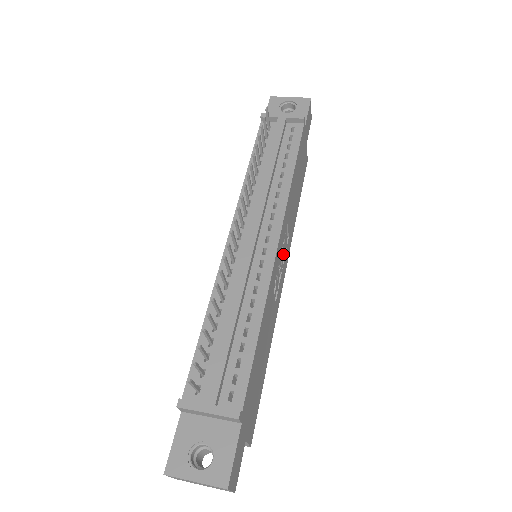
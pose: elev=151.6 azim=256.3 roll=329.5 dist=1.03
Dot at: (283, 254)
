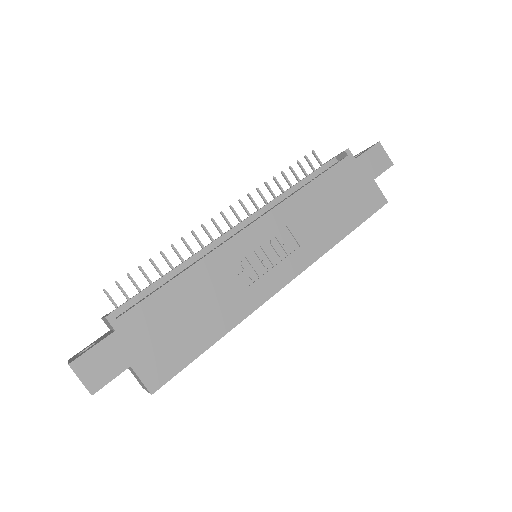
Dot at: (277, 253)
